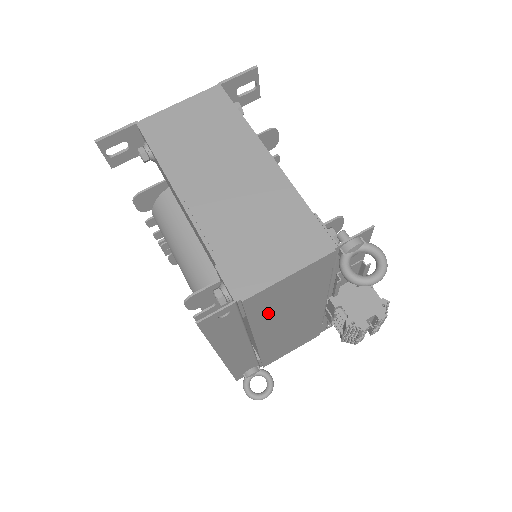
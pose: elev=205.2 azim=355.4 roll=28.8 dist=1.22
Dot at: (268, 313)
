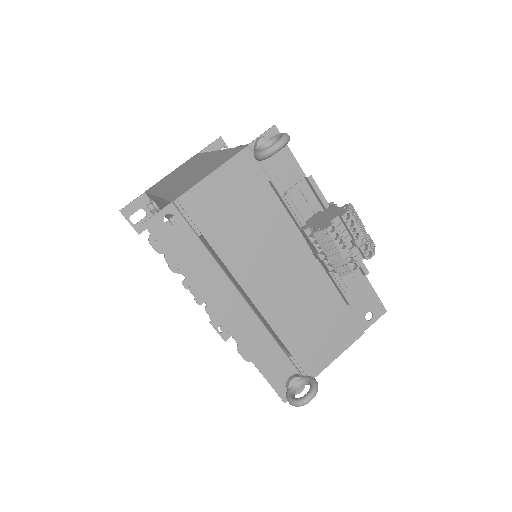
Dot at: (228, 236)
